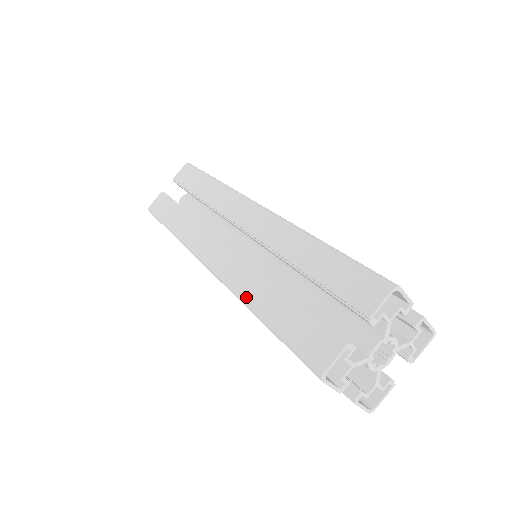
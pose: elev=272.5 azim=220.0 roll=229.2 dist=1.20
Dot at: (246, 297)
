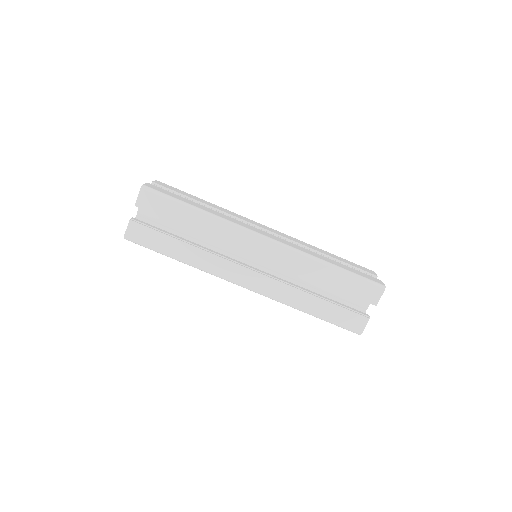
Dot at: (295, 305)
